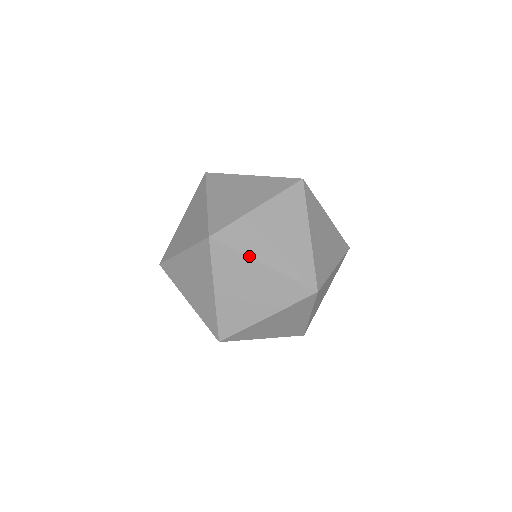
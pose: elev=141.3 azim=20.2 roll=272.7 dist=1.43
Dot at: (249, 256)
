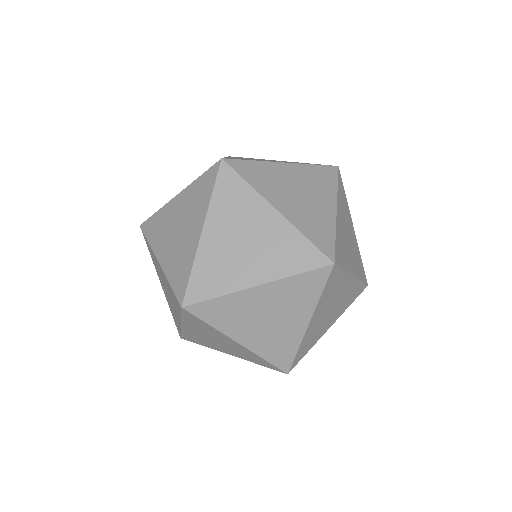
Dot at: (349, 272)
